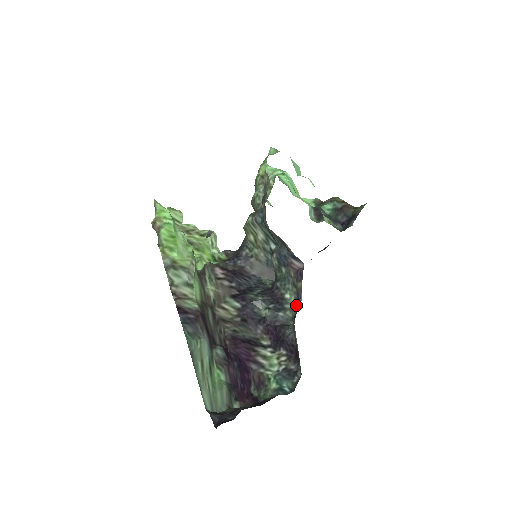
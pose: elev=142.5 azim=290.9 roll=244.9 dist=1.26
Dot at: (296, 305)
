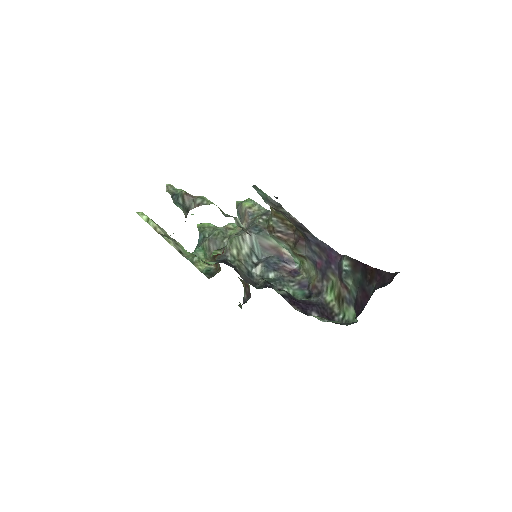
Dot at: (301, 291)
